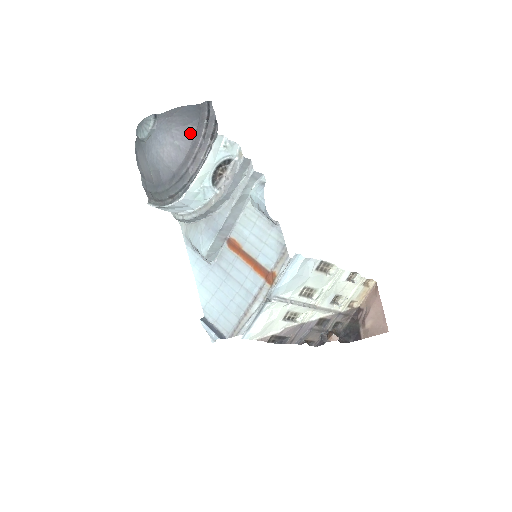
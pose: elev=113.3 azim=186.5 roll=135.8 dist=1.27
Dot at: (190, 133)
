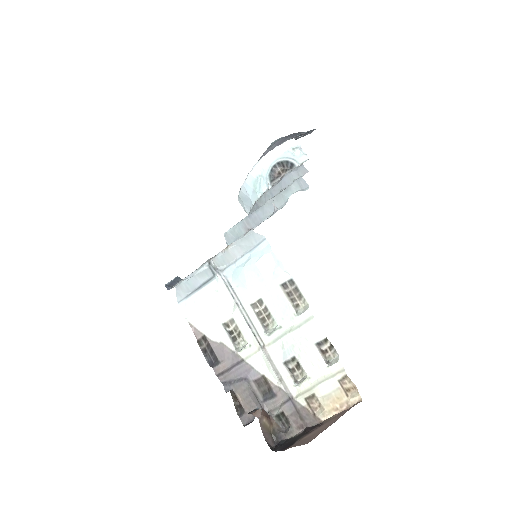
Dot at: occluded
